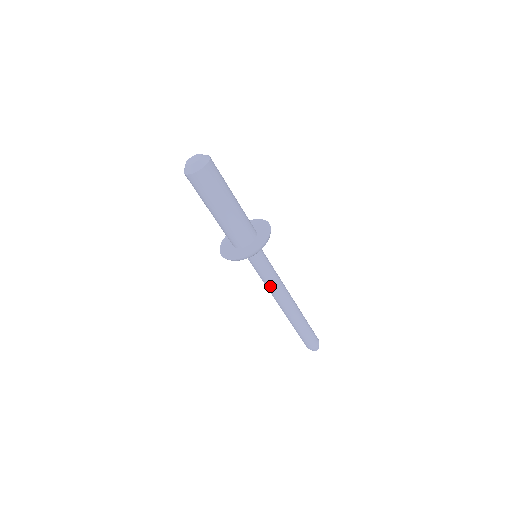
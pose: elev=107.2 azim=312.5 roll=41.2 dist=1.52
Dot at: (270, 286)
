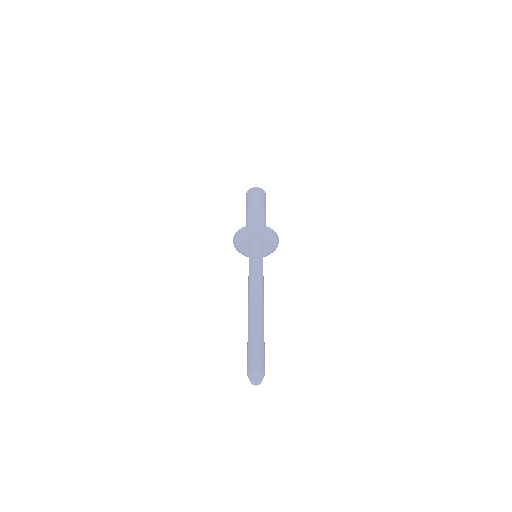
Dot at: (250, 277)
